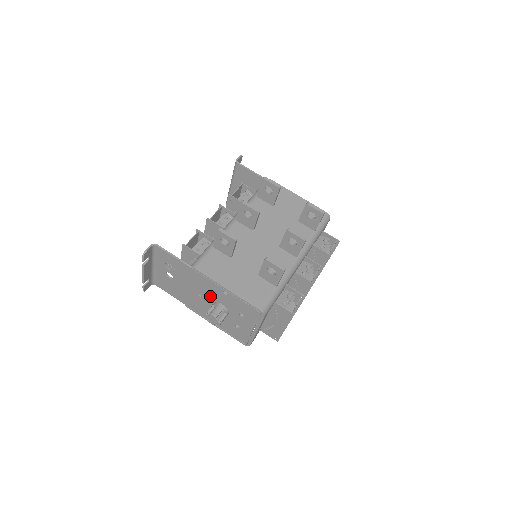
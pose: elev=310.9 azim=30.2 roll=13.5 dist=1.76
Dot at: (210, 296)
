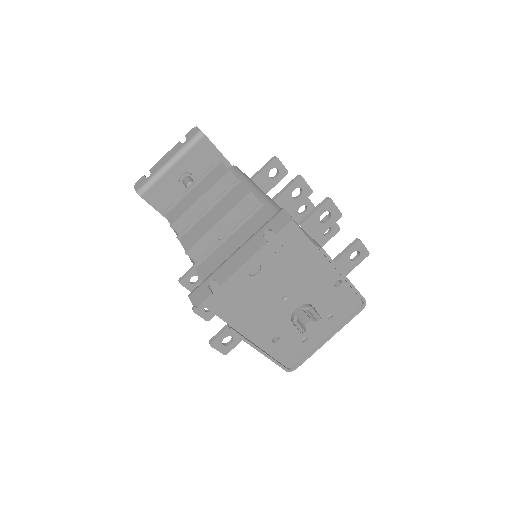
Dot at: (304, 295)
